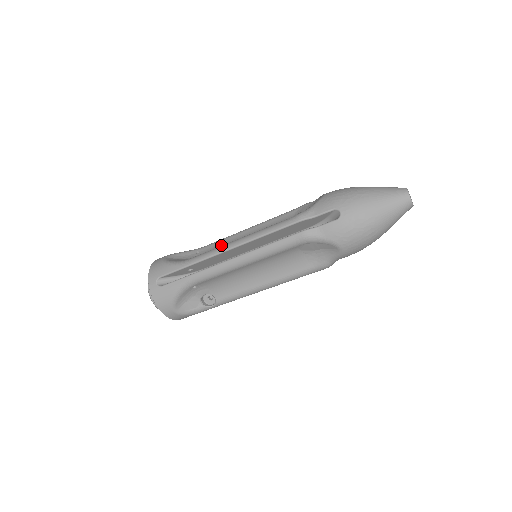
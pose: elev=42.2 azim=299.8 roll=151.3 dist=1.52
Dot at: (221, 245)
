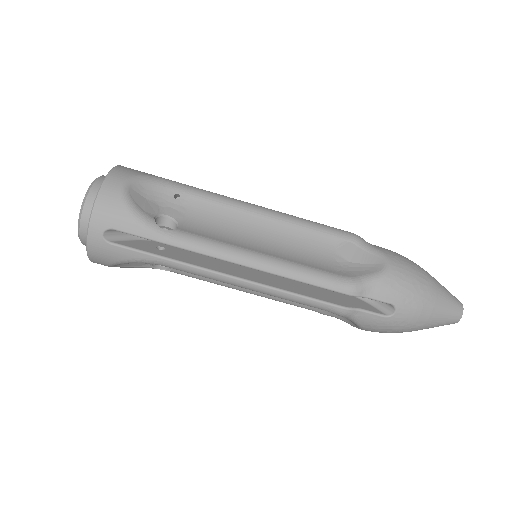
Dot at: occluded
